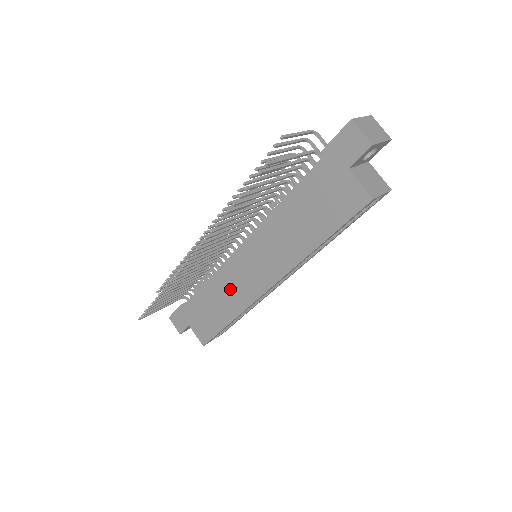
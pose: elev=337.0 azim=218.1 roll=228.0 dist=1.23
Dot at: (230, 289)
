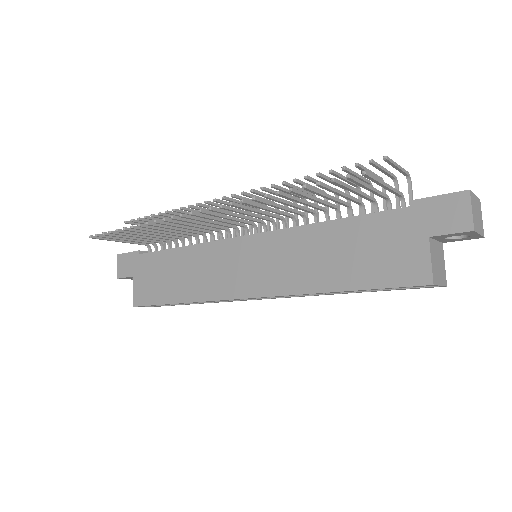
Dot at: (205, 270)
